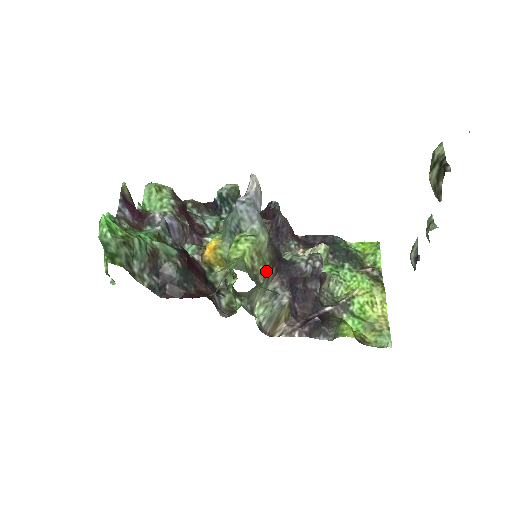
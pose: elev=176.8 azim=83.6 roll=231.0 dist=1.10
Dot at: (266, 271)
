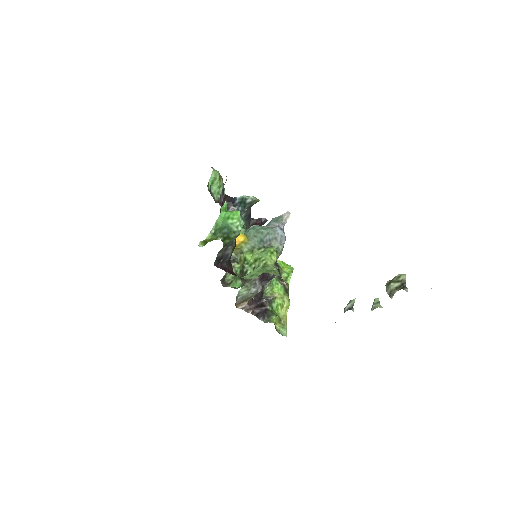
Dot at: occluded
